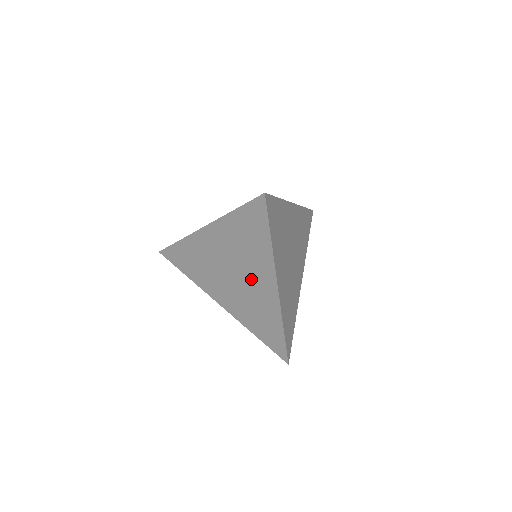
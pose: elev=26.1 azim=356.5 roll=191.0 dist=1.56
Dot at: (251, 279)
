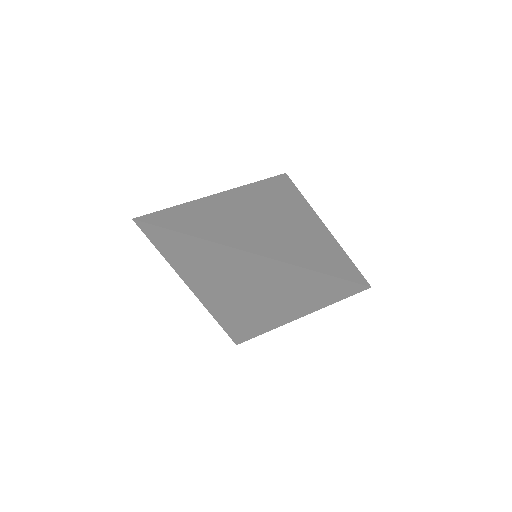
Dot at: (266, 304)
